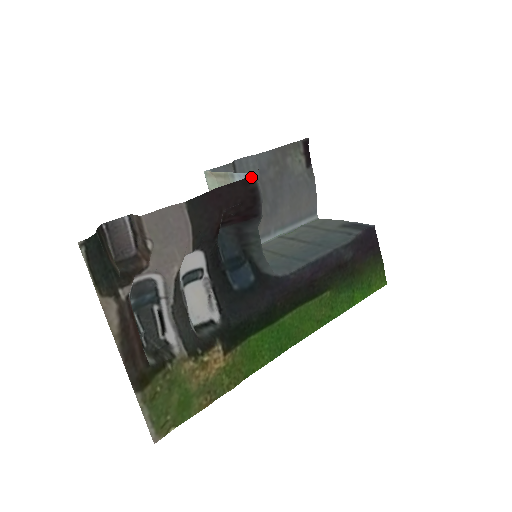
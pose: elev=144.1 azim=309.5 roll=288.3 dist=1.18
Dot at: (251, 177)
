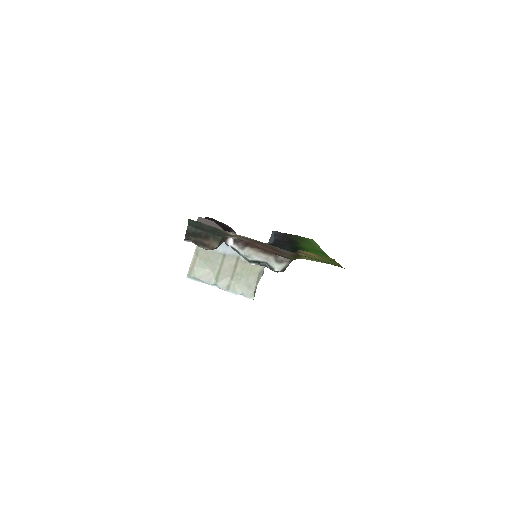
Dot at: (206, 217)
